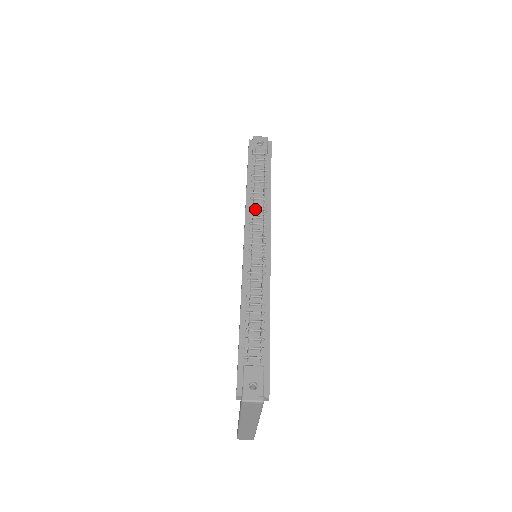
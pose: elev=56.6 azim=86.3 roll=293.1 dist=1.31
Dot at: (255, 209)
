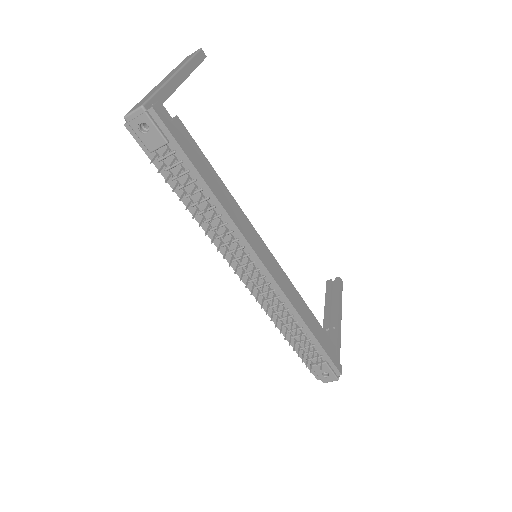
Dot at: (219, 233)
